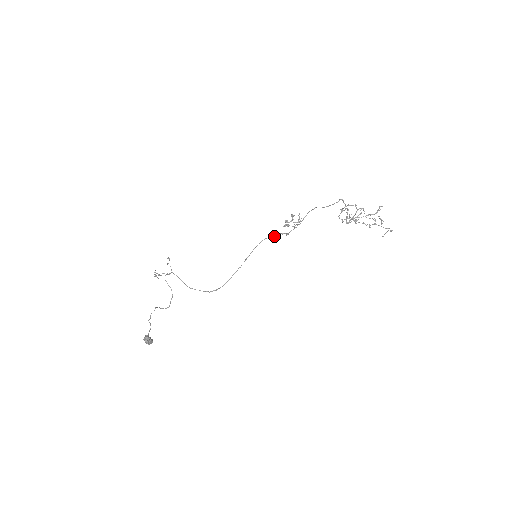
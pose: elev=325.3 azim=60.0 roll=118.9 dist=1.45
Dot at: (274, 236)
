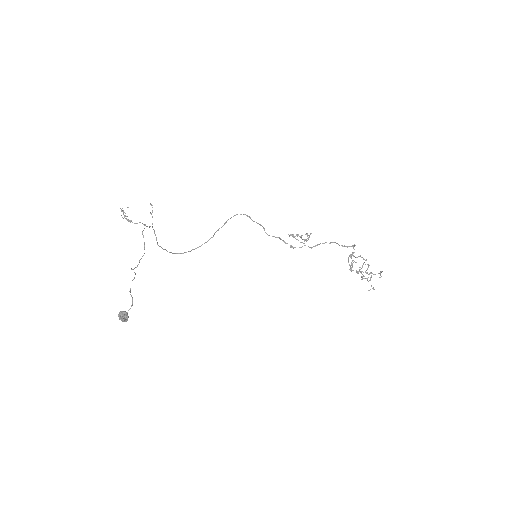
Dot at: occluded
